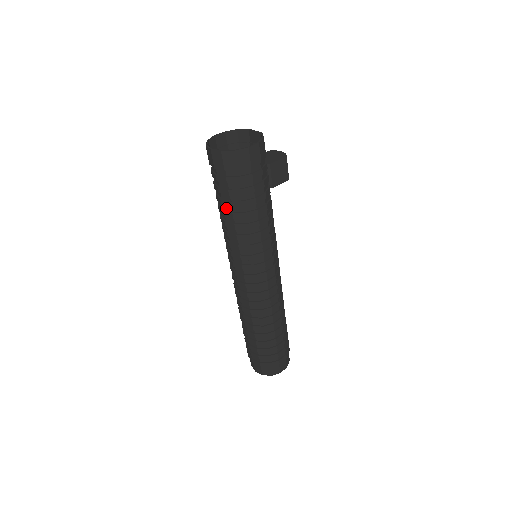
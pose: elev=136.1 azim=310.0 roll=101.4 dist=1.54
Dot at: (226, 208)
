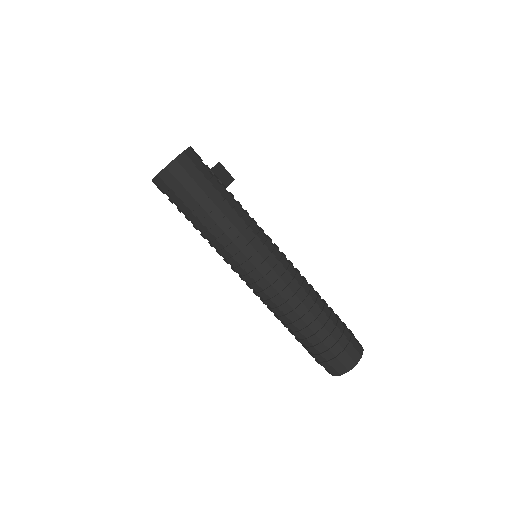
Dot at: (201, 217)
